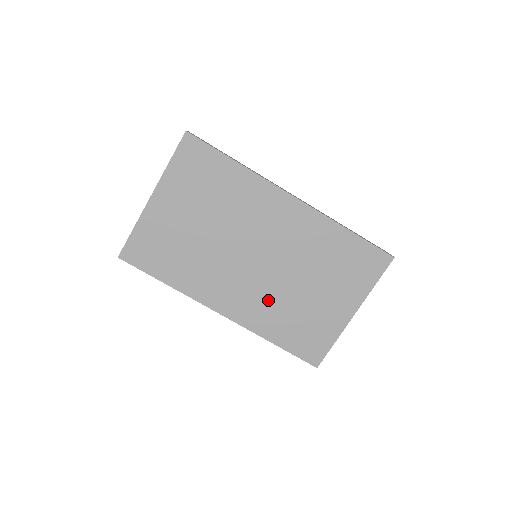
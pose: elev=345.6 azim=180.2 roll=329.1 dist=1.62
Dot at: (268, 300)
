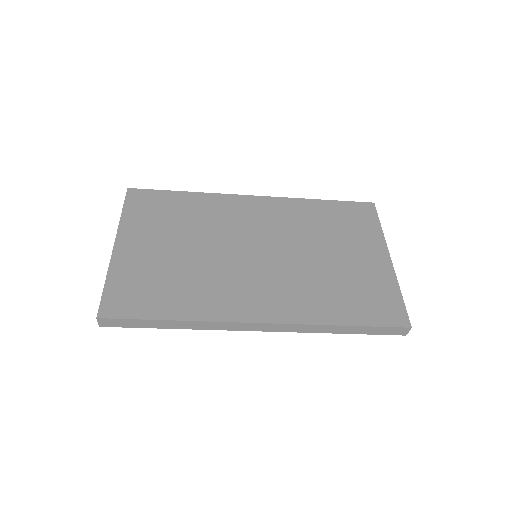
Dot at: (299, 283)
